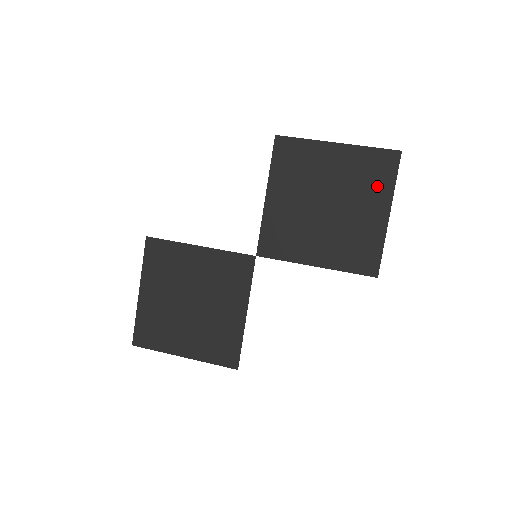
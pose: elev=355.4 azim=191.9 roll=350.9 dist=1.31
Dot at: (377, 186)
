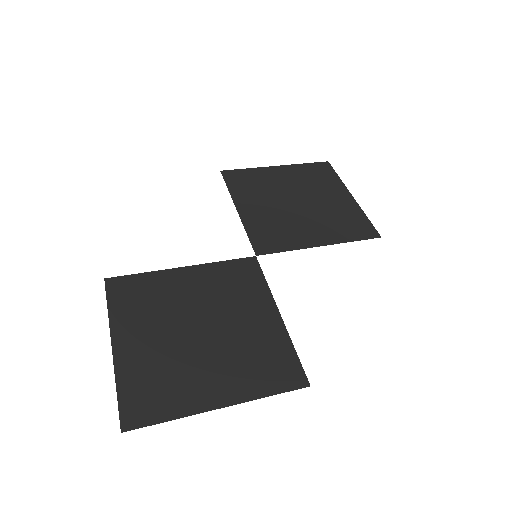
Dot at: (328, 182)
